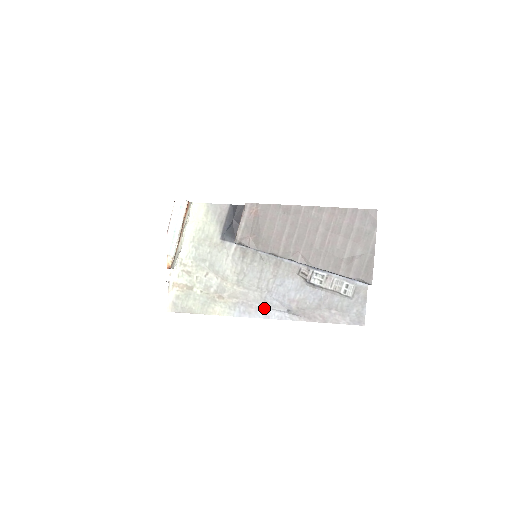
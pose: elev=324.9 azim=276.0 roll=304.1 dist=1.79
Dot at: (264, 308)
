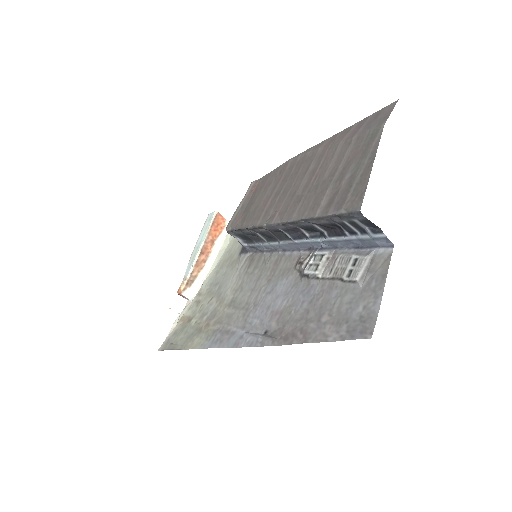
Dot at: (240, 332)
